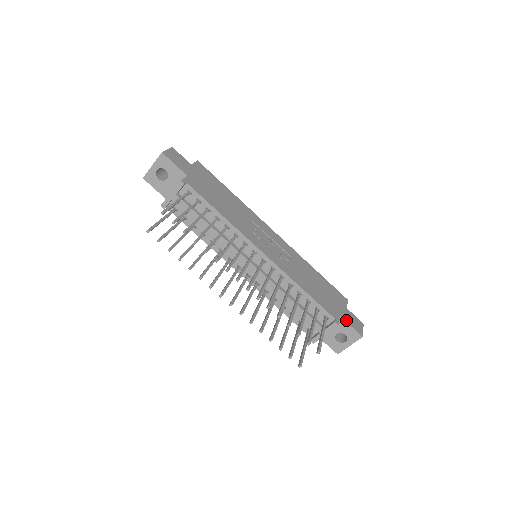
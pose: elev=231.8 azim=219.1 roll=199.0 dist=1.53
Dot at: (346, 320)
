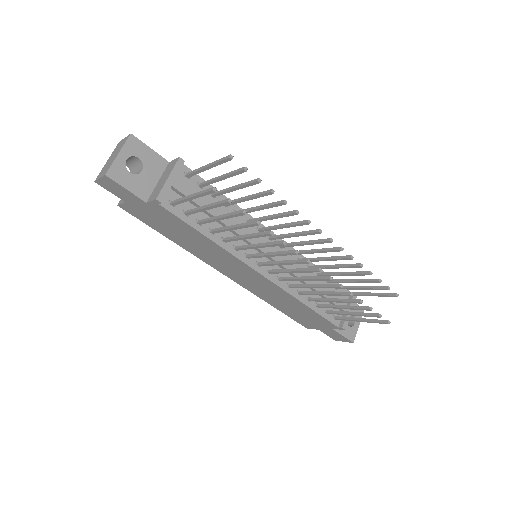
Dot at: occluded
